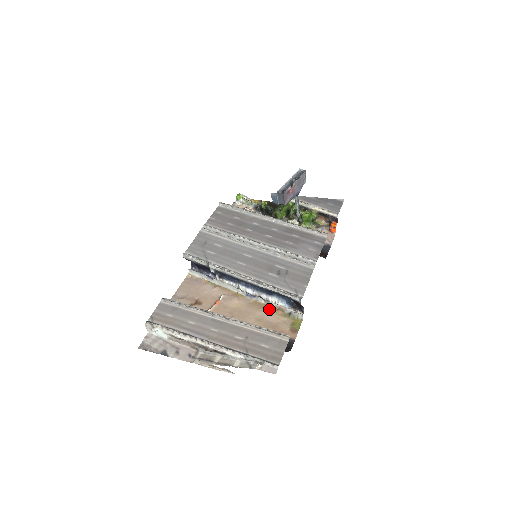
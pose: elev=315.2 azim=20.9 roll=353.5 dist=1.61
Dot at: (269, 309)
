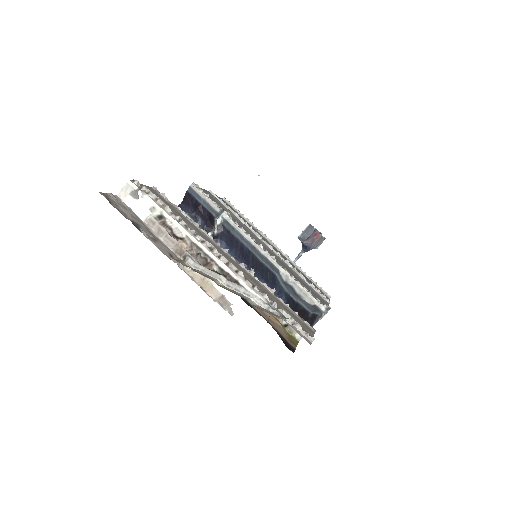
Dot at: occluded
